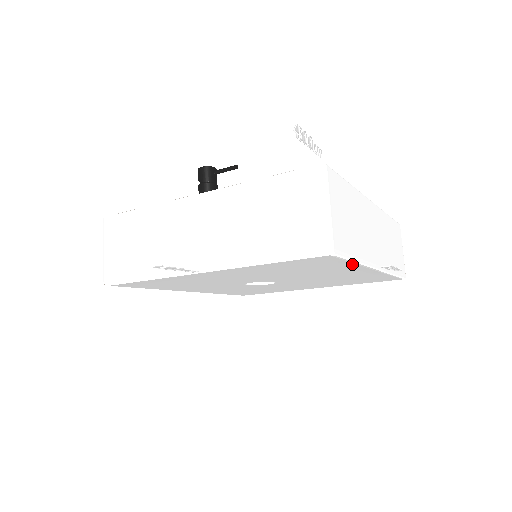
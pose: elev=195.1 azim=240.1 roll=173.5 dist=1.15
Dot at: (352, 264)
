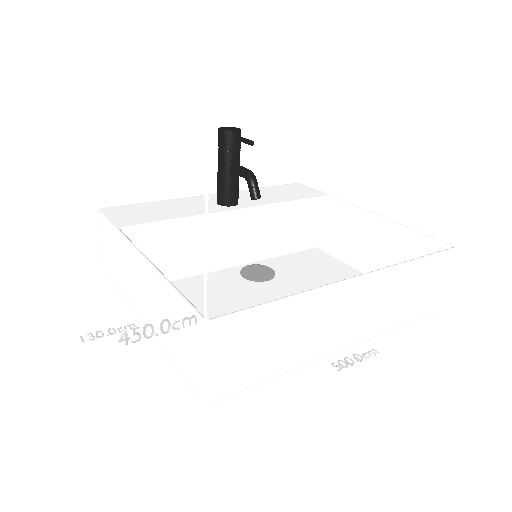
Dot at: occluded
